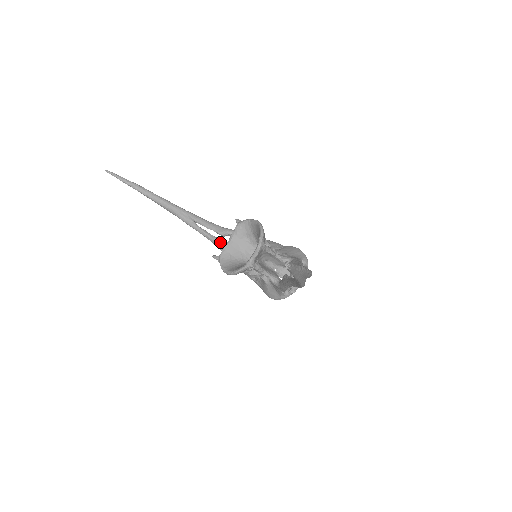
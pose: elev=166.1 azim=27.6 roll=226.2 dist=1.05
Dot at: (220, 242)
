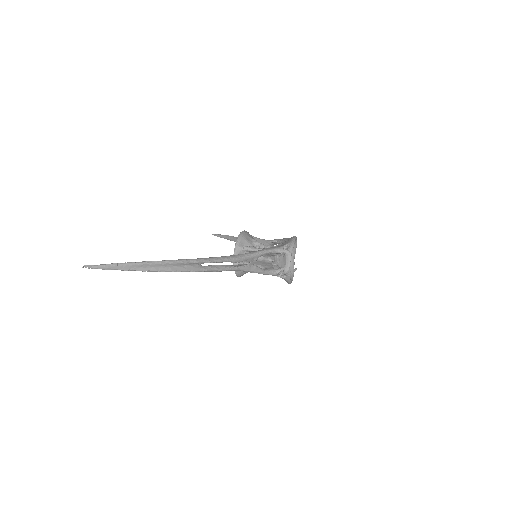
Dot at: occluded
